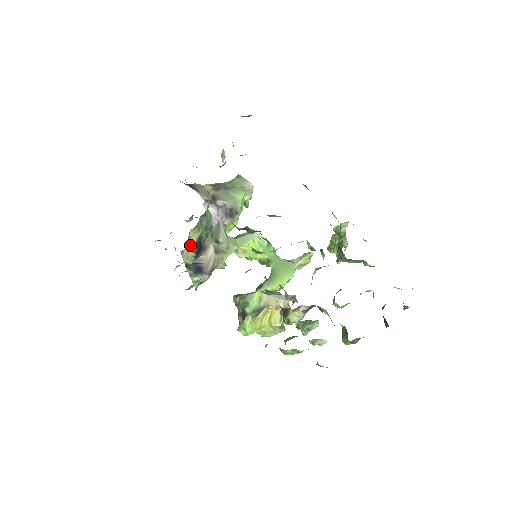
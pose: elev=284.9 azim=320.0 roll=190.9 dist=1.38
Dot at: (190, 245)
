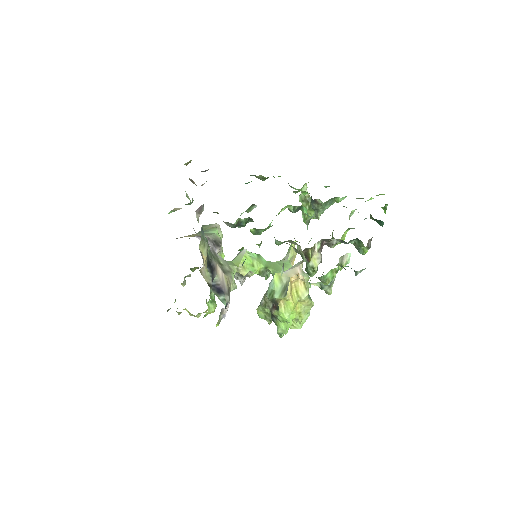
Dot at: (204, 262)
